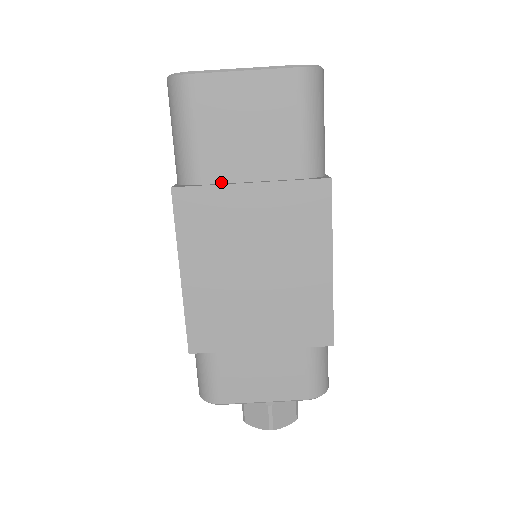
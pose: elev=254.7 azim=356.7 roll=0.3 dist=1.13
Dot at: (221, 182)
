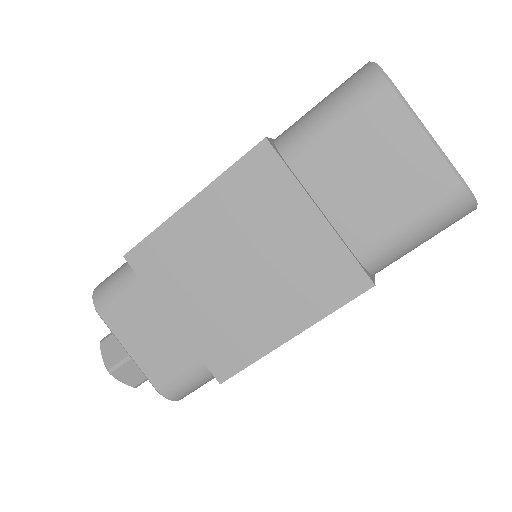
Dot at: (303, 182)
